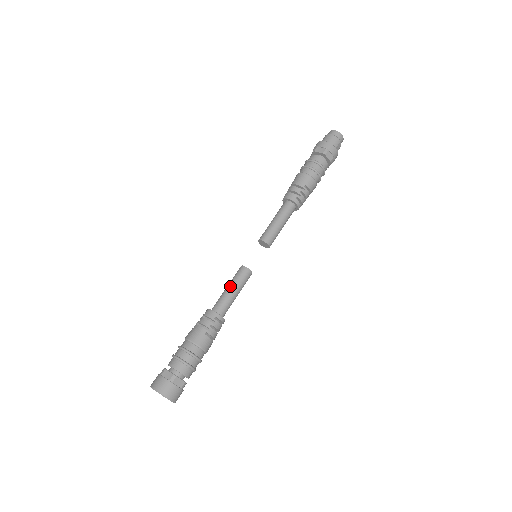
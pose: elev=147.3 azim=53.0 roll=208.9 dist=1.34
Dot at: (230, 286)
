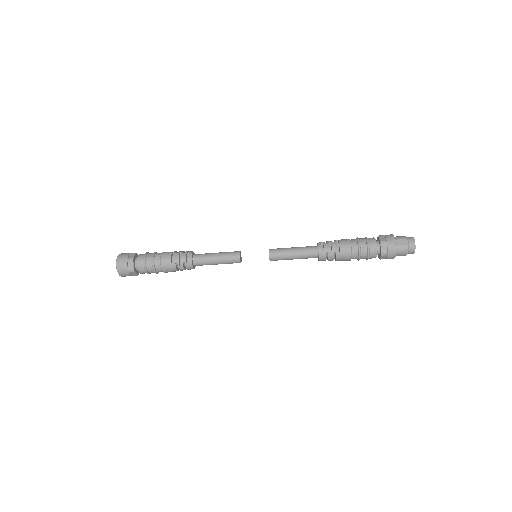
Dot at: occluded
